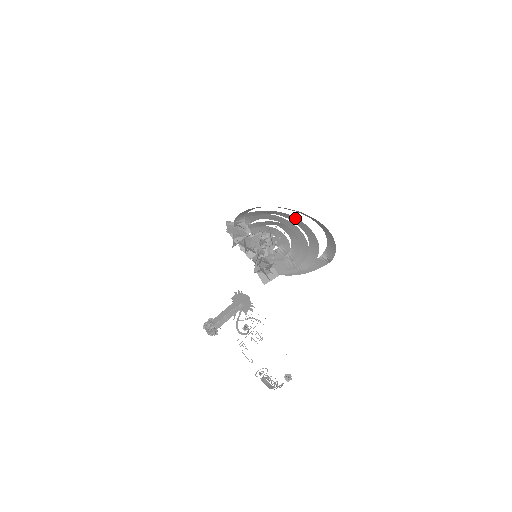
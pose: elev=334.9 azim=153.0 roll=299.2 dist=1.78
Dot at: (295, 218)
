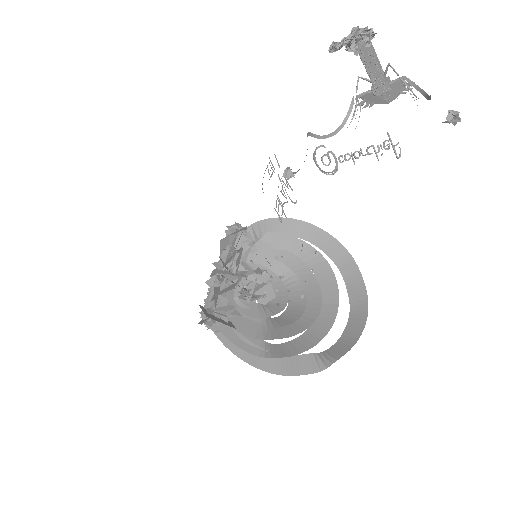
Dot at: (329, 270)
